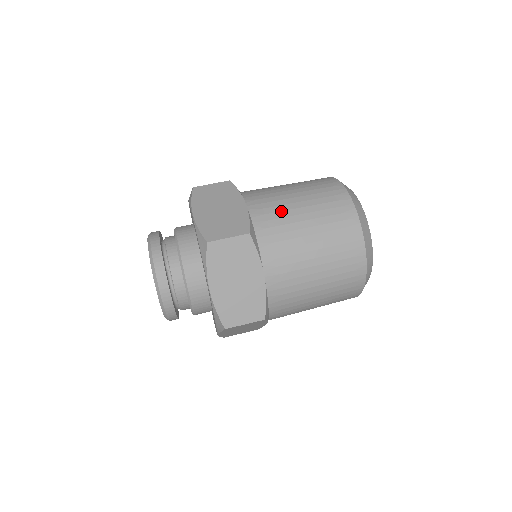
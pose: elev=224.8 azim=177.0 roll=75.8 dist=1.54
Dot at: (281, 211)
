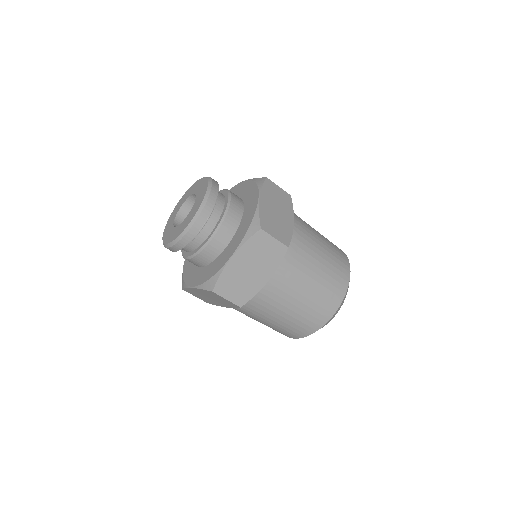
Dot at: (310, 248)
